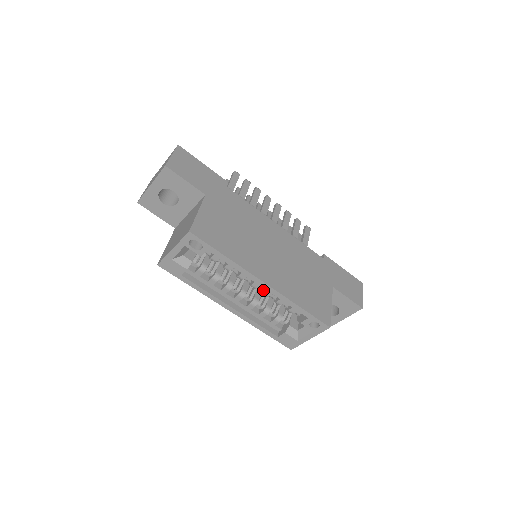
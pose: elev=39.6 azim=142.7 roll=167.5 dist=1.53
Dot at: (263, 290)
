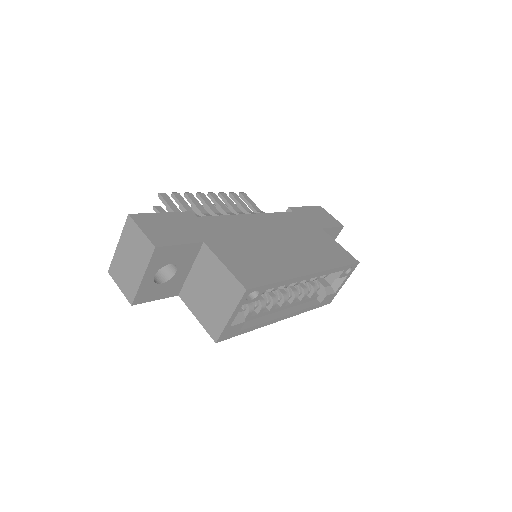
Dot at: occluded
